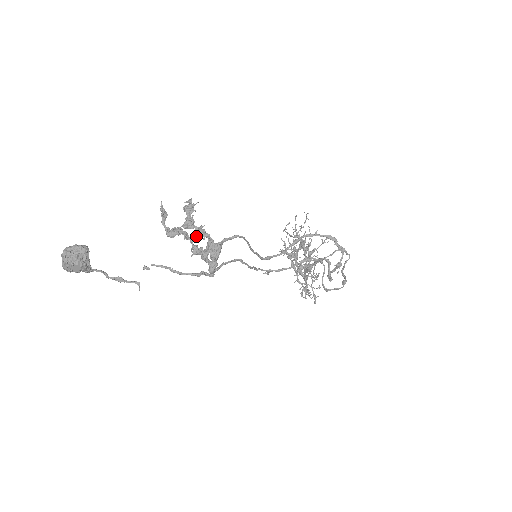
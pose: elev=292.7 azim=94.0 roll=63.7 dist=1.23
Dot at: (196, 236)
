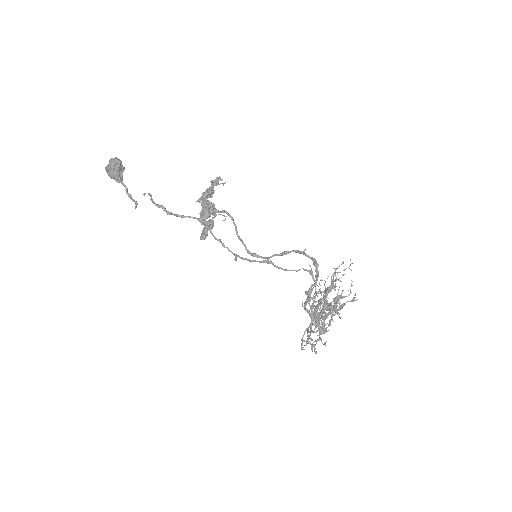
Dot at: occluded
